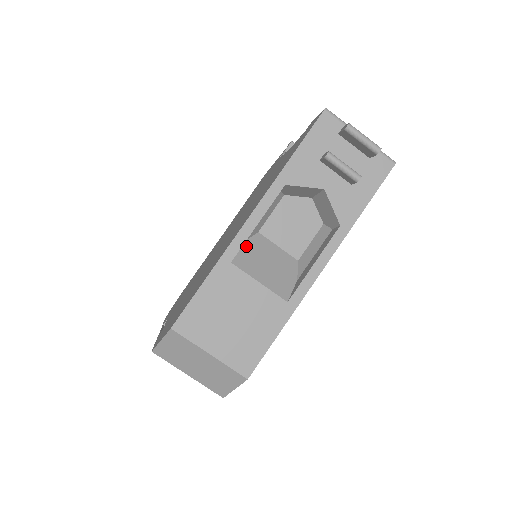
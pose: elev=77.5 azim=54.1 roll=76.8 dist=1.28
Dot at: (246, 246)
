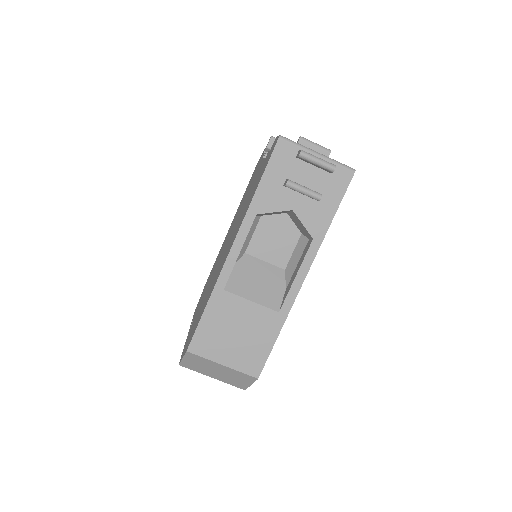
Dot at: (235, 270)
